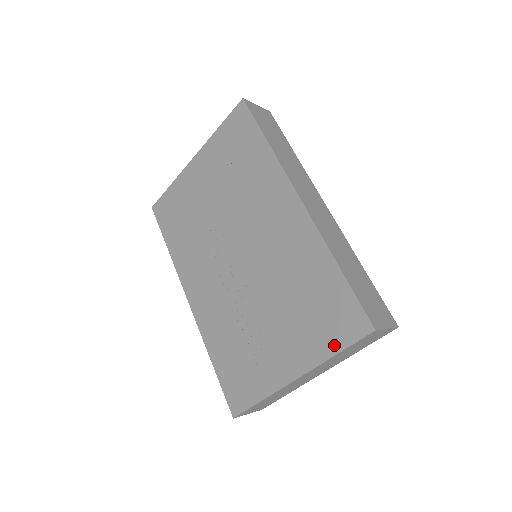
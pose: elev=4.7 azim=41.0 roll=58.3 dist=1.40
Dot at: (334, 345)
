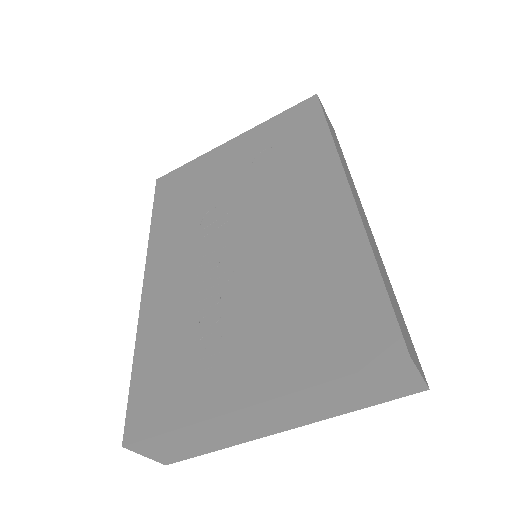
Dot at: (332, 366)
